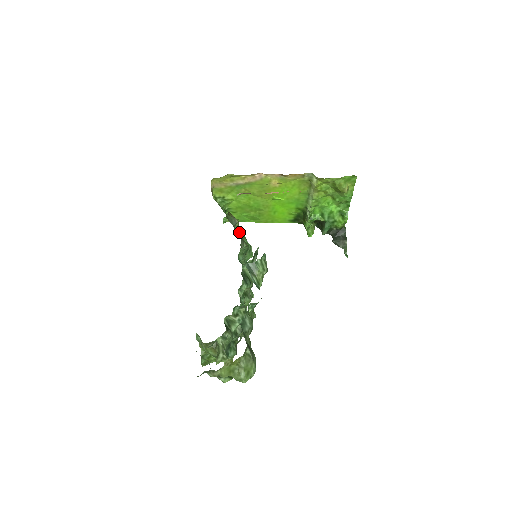
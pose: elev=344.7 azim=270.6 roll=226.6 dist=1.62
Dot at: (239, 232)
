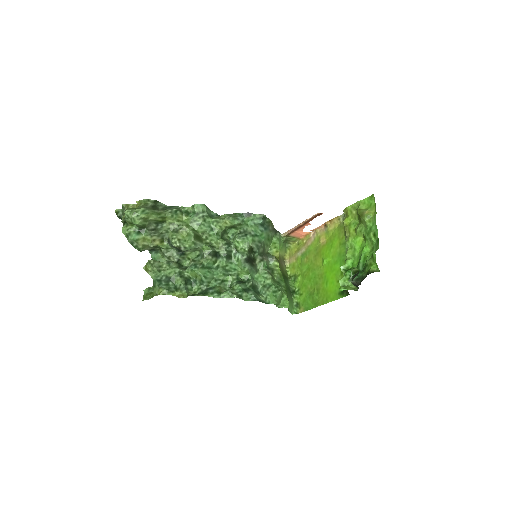
Dot at: (282, 286)
